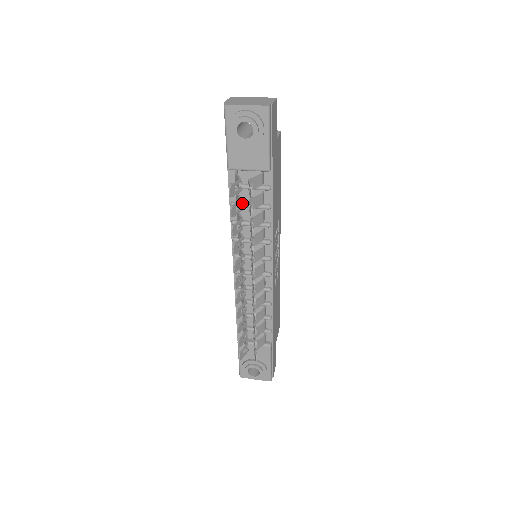
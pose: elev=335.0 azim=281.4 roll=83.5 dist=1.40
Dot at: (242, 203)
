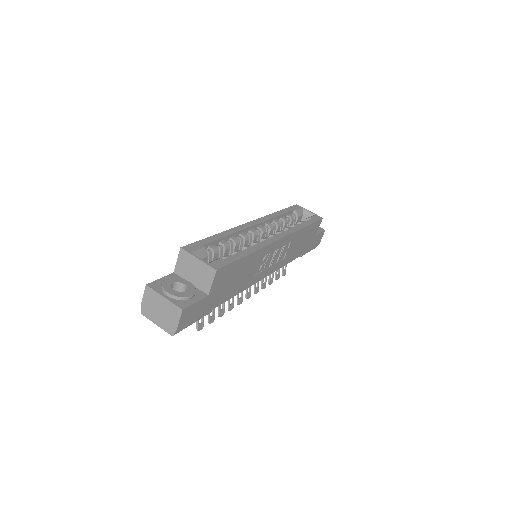
Dot at: occluded
